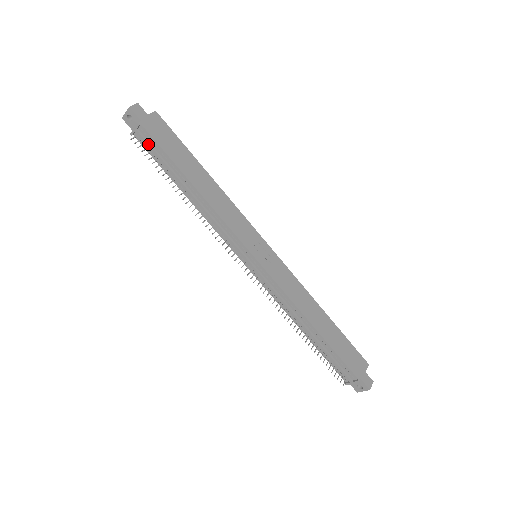
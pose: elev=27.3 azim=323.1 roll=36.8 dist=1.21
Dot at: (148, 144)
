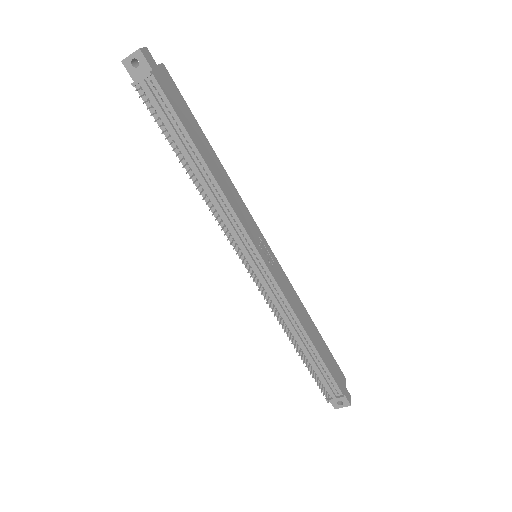
Dot at: (156, 101)
